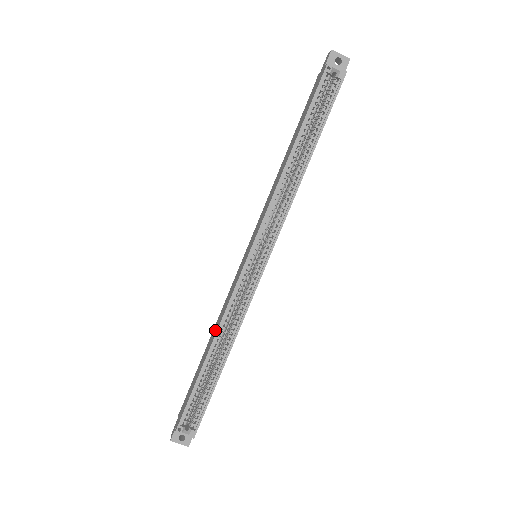
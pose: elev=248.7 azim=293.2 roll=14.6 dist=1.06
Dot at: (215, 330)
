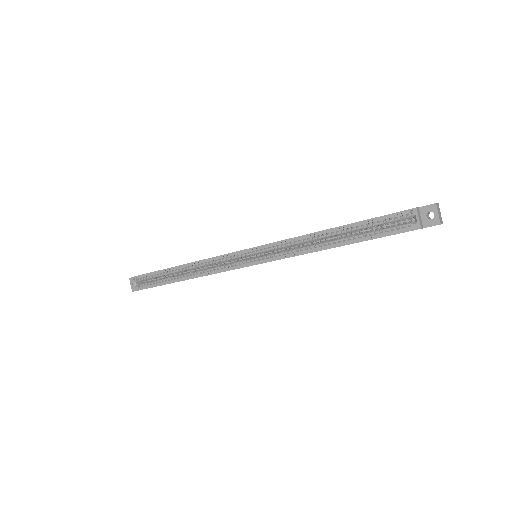
Dot at: occluded
